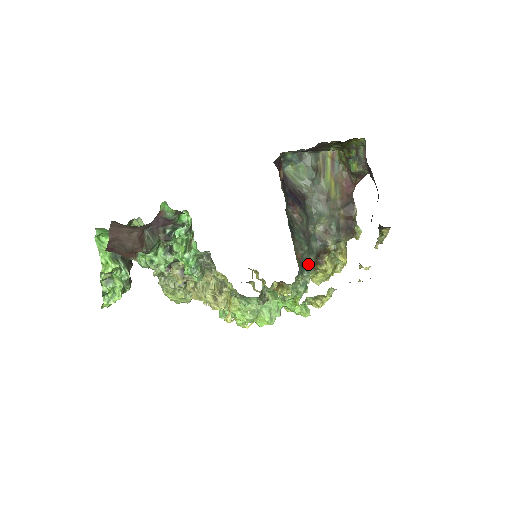
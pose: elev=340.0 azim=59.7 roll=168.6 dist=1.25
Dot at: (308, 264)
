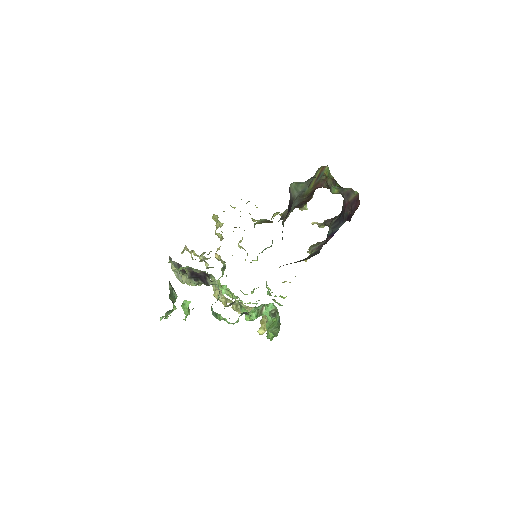
Dot at: occluded
